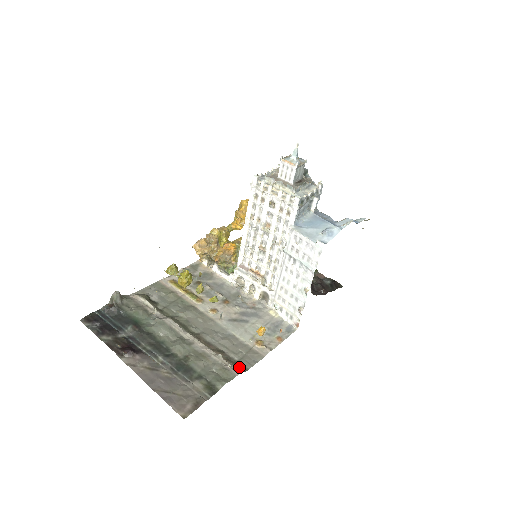
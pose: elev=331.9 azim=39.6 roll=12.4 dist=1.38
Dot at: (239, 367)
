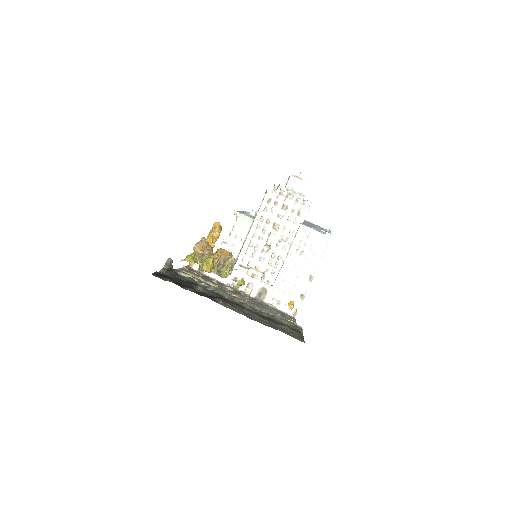
Dot at: occluded
